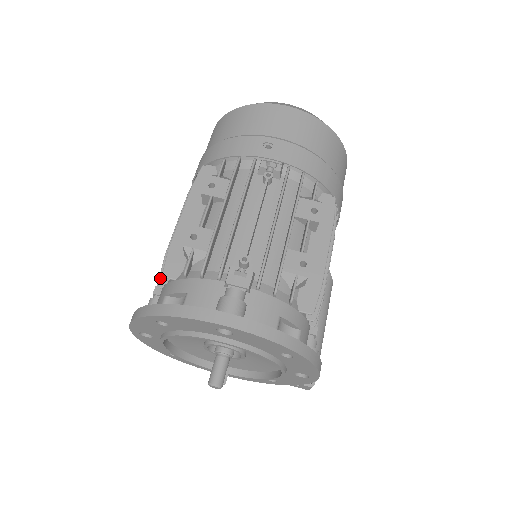
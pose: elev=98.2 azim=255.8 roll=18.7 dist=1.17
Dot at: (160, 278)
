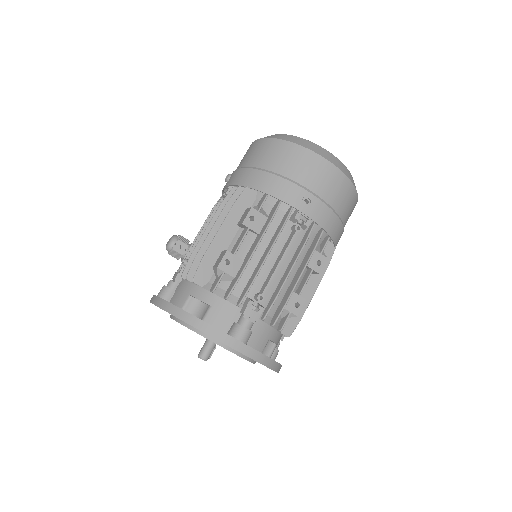
Dot at: (188, 276)
